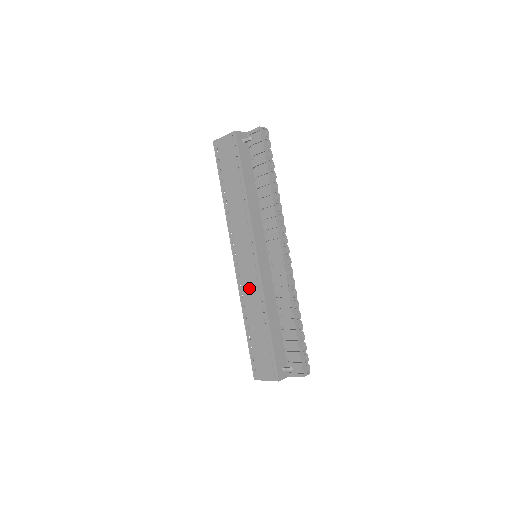
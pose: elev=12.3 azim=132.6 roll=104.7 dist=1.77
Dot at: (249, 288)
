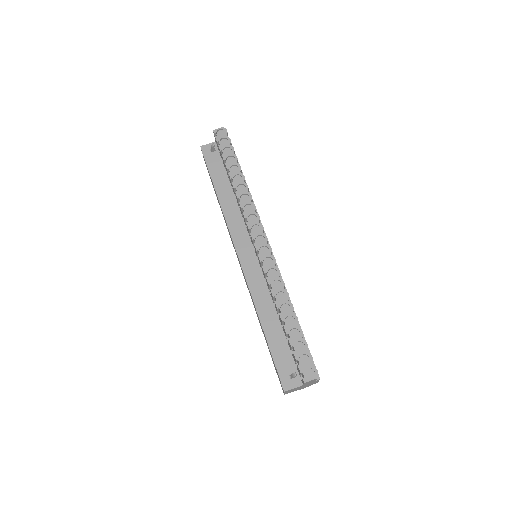
Dot at: (249, 292)
